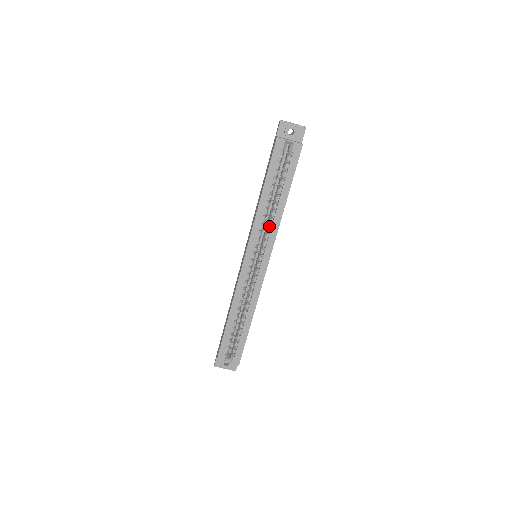
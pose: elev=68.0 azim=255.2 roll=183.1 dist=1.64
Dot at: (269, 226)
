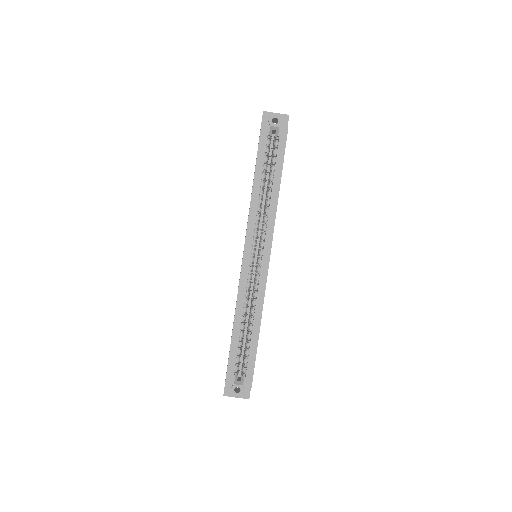
Dot at: (265, 216)
